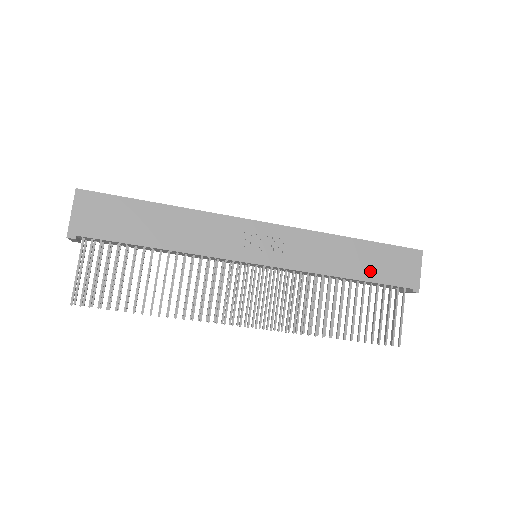
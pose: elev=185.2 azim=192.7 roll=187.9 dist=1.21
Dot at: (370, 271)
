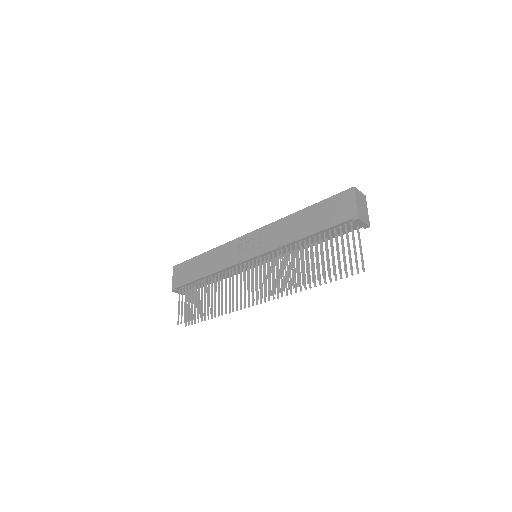
Dot at: (317, 224)
